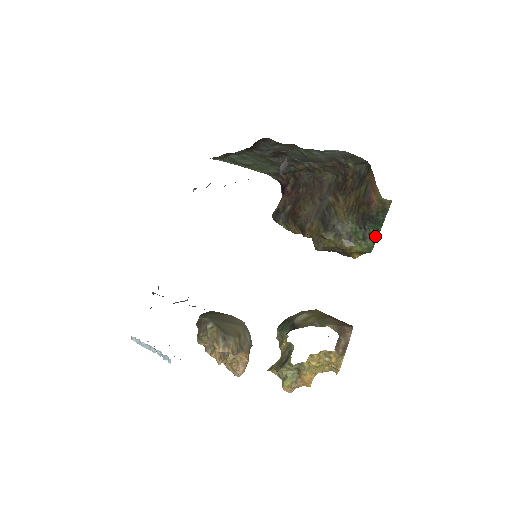
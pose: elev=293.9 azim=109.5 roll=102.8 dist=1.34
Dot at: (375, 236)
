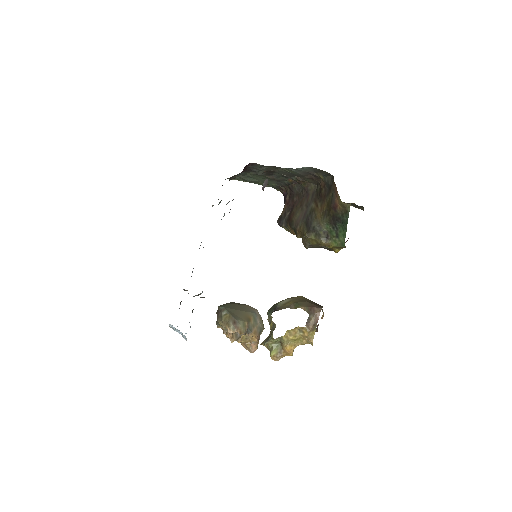
Dot at: (344, 233)
